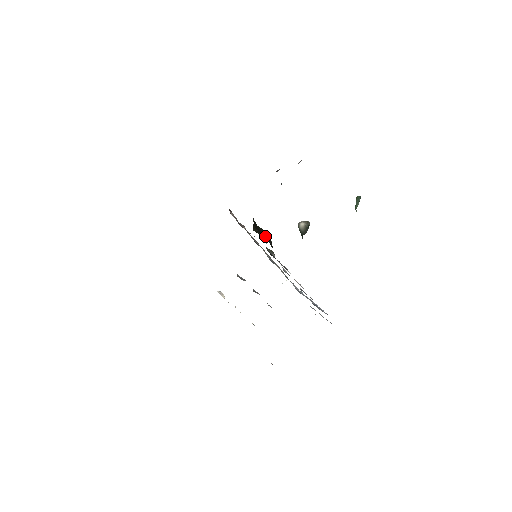
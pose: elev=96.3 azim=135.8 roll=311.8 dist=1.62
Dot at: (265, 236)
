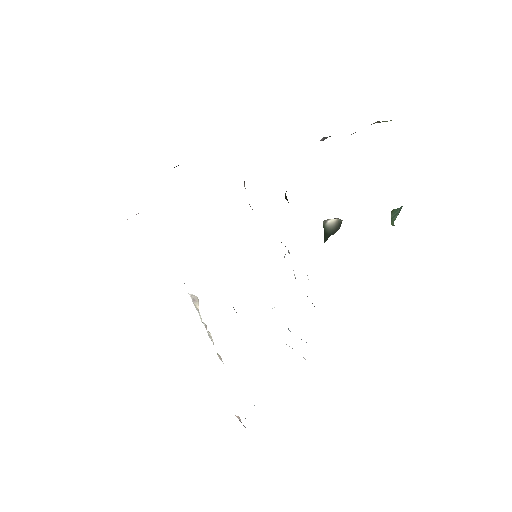
Dot at: occluded
